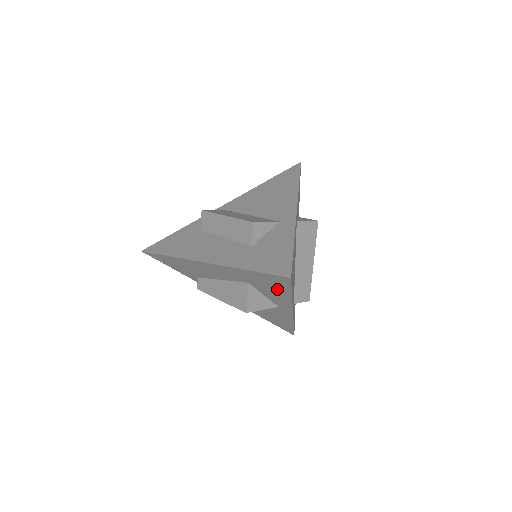
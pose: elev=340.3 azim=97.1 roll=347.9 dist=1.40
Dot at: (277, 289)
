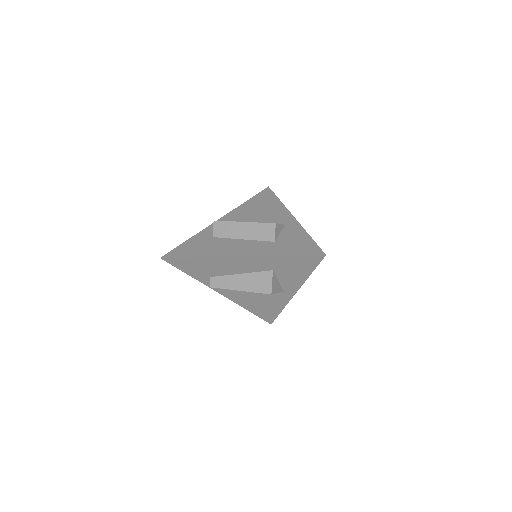
Dot at: (300, 270)
